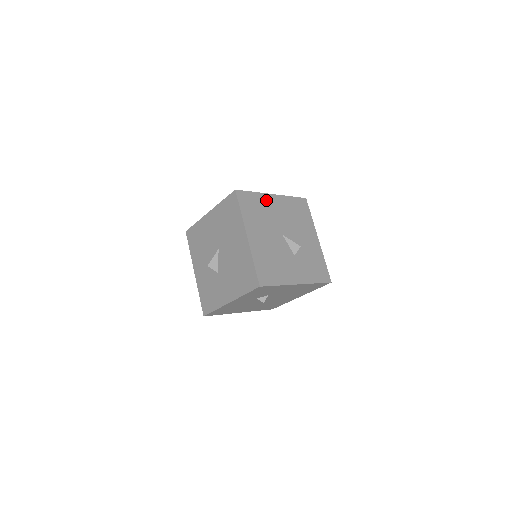
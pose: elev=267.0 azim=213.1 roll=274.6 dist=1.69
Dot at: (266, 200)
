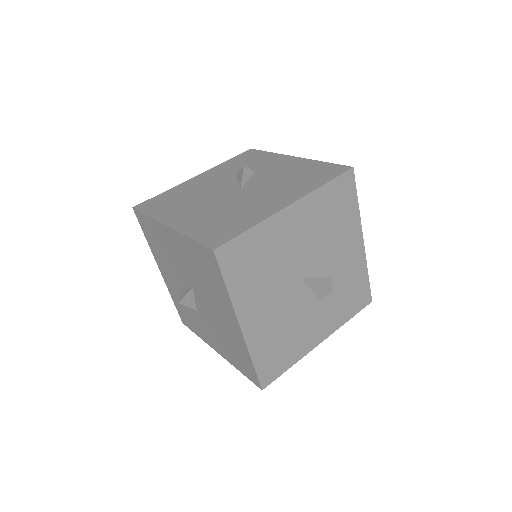
Dot at: (275, 229)
